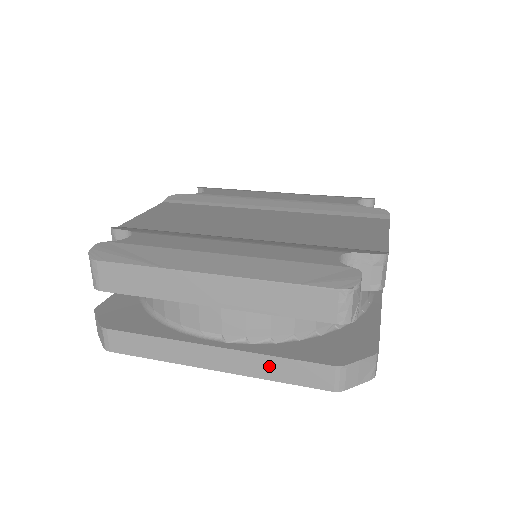
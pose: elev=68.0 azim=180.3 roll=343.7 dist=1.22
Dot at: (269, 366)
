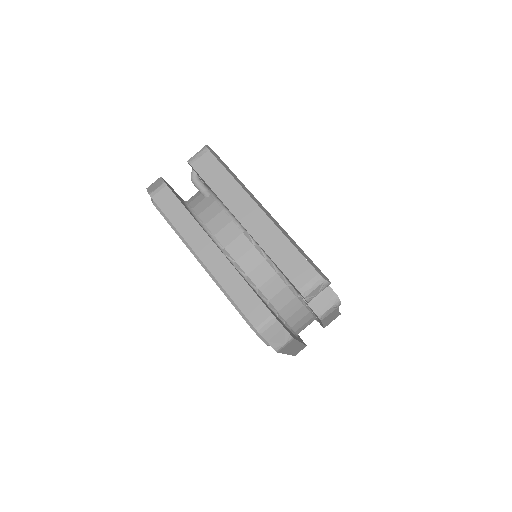
Dot at: (235, 283)
